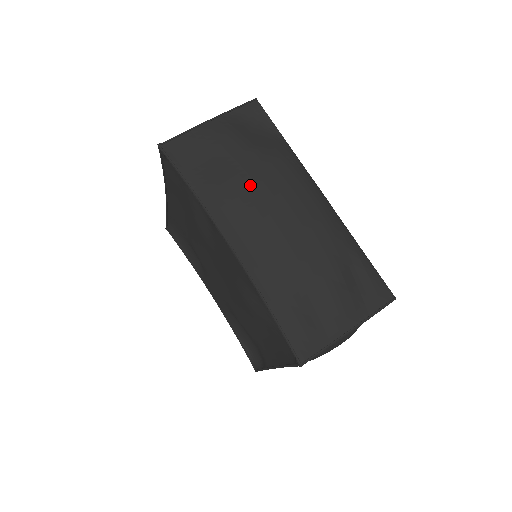
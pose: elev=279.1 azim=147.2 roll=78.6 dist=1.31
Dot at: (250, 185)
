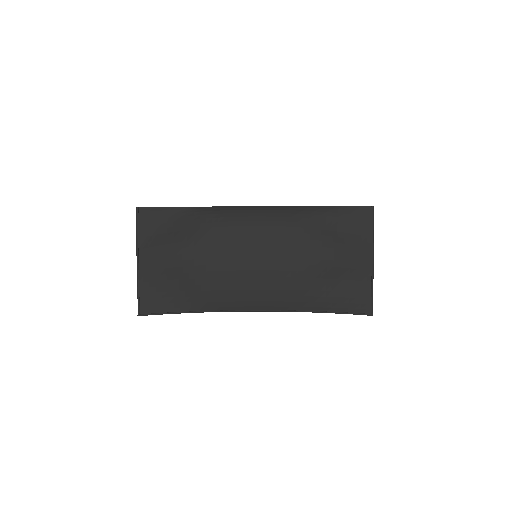
Dot at: (215, 270)
